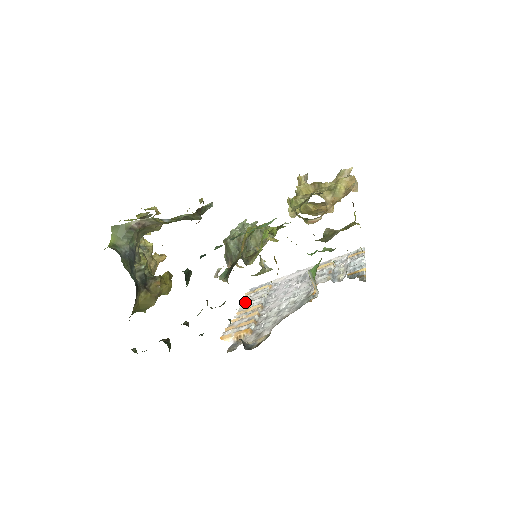
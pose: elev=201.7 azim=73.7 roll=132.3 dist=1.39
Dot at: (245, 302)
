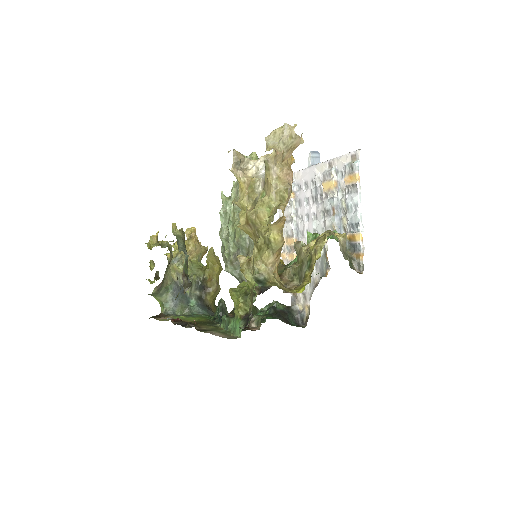
Dot at: occluded
